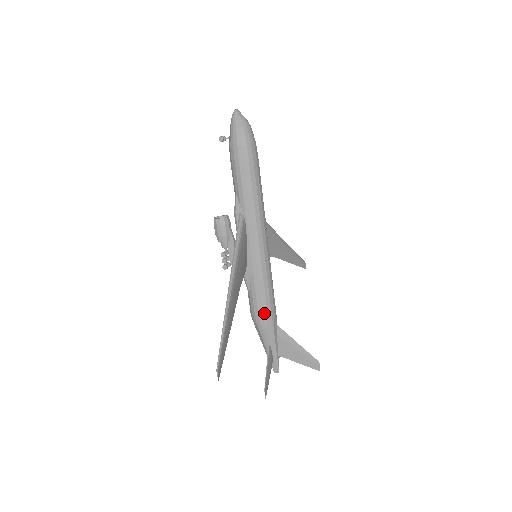
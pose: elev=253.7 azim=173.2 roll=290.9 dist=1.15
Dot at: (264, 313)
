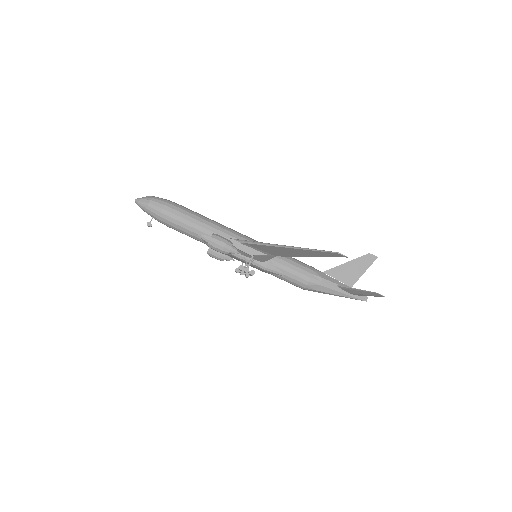
Dot at: (308, 271)
